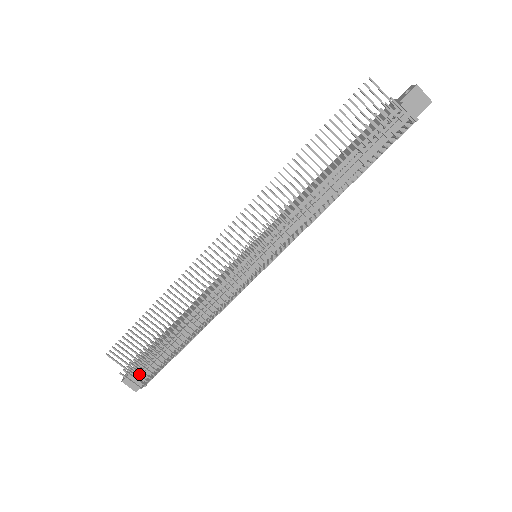
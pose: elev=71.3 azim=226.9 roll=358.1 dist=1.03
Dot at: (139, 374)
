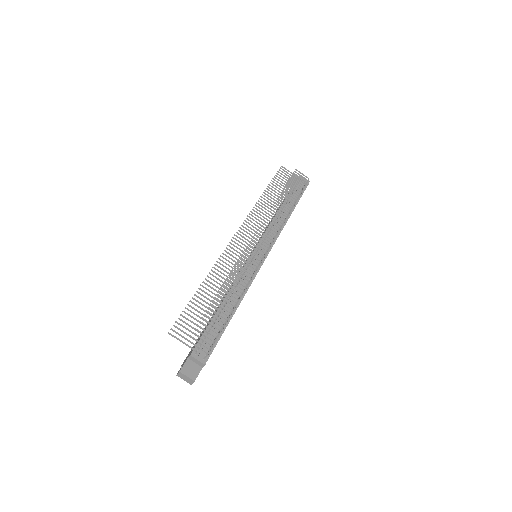
Dot at: (197, 354)
